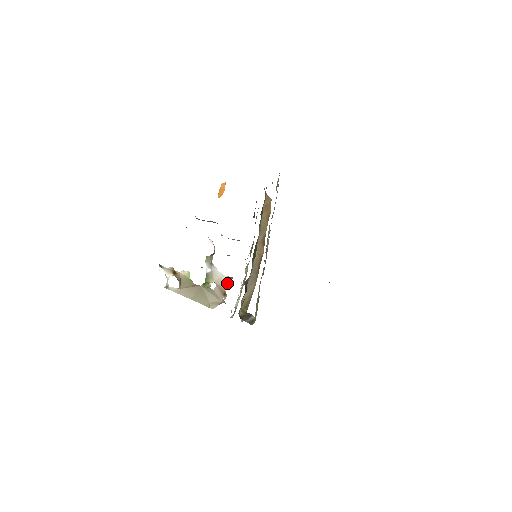
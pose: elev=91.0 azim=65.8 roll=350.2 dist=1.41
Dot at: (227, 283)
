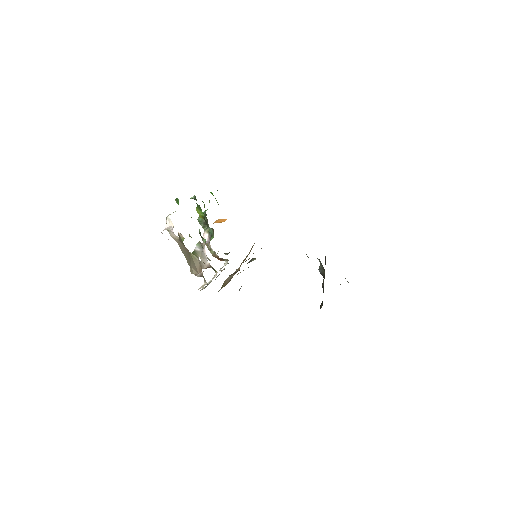
Dot at: (205, 268)
